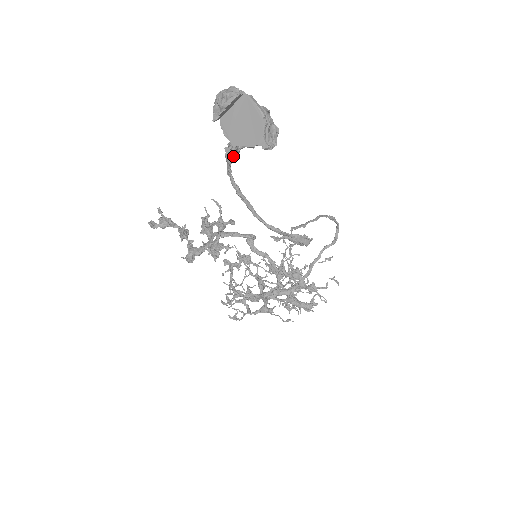
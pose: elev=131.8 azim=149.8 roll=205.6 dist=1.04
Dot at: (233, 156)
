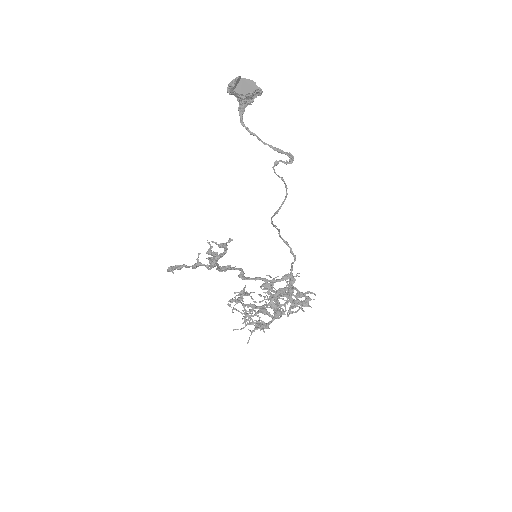
Dot at: (243, 110)
